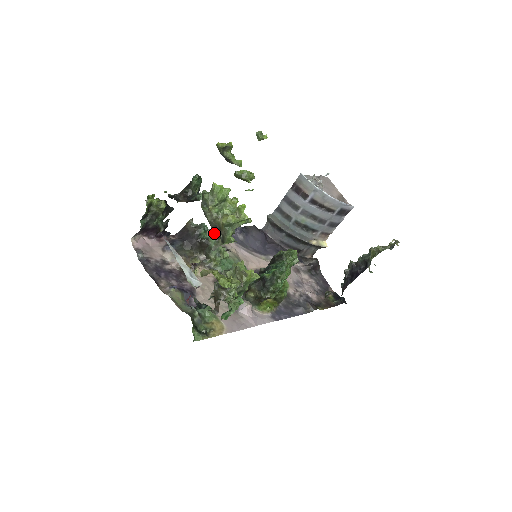
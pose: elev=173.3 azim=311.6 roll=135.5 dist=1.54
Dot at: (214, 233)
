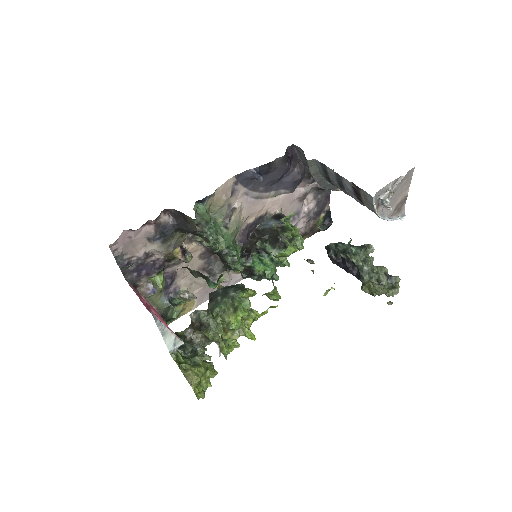
Dot at: occluded
